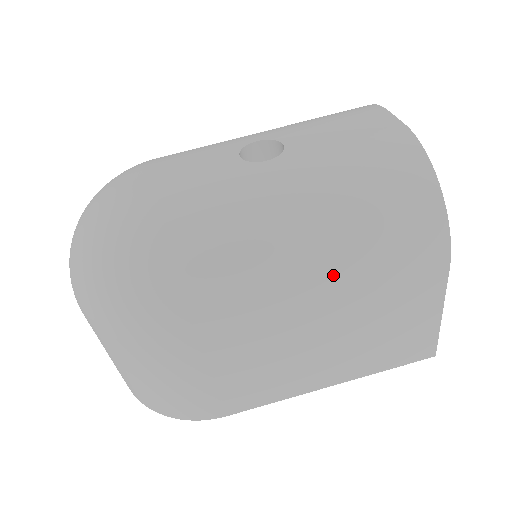
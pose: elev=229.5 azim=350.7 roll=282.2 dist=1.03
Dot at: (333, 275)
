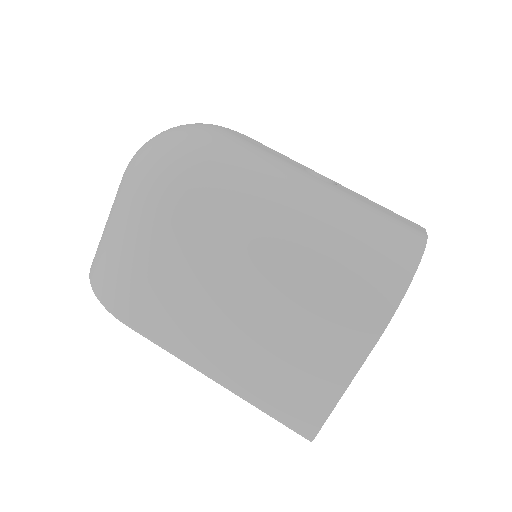
Dot at: (291, 263)
